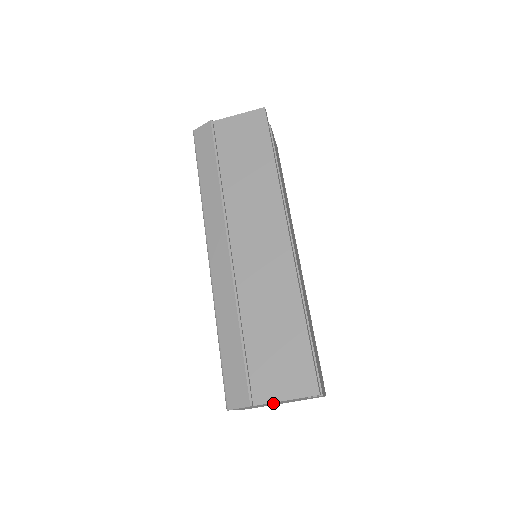
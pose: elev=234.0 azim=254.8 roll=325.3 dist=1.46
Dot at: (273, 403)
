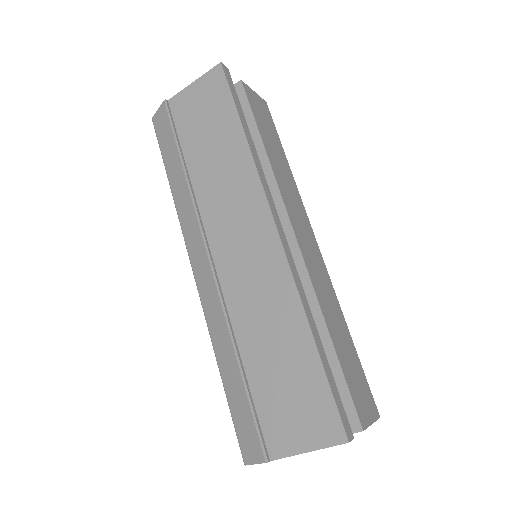
Dot at: occluded
